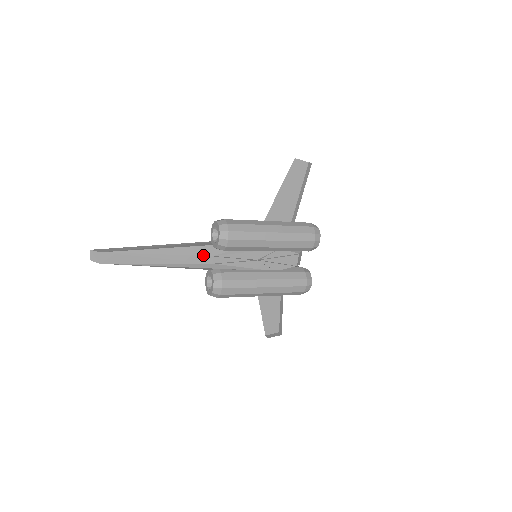
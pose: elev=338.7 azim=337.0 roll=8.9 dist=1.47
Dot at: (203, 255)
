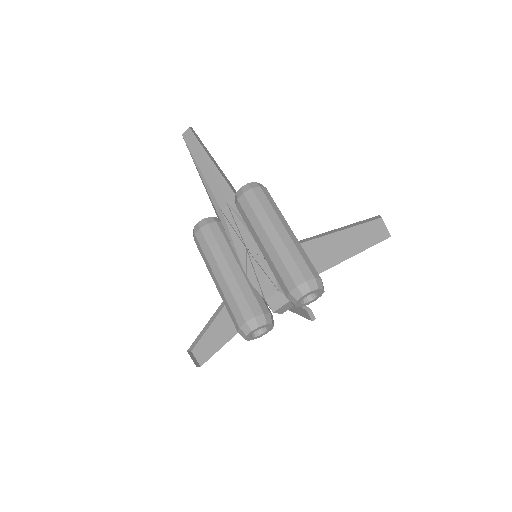
Dot at: (224, 195)
